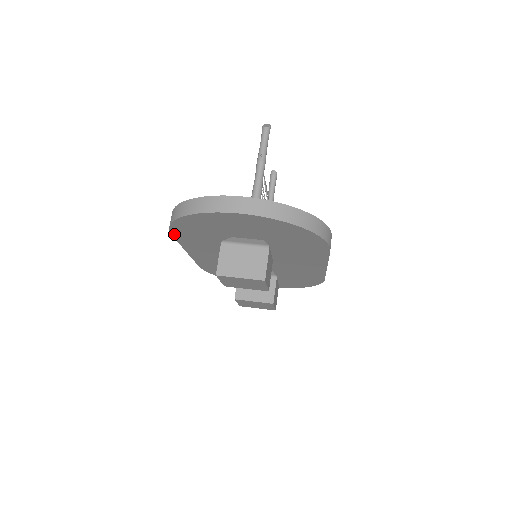
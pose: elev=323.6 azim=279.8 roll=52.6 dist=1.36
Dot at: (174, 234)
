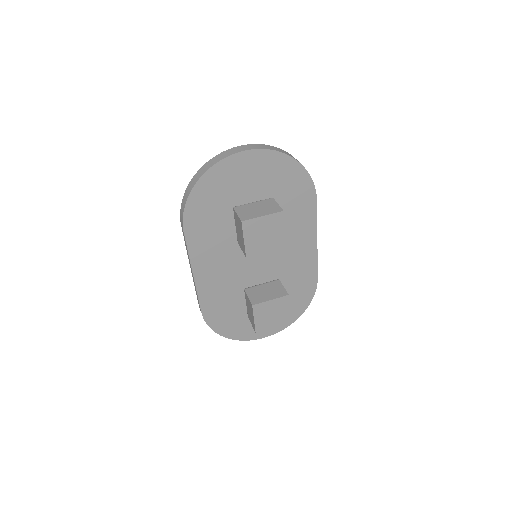
Dot at: (186, 229)
